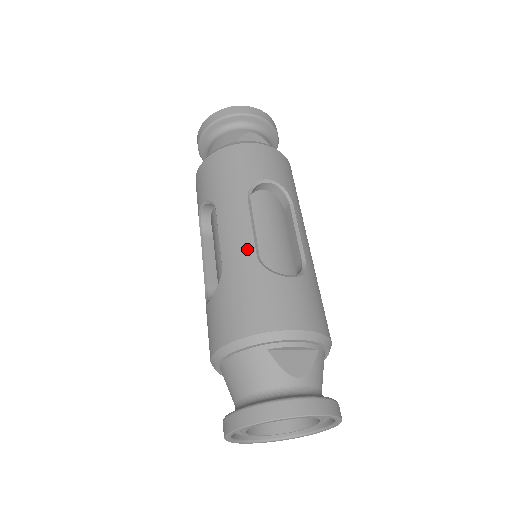
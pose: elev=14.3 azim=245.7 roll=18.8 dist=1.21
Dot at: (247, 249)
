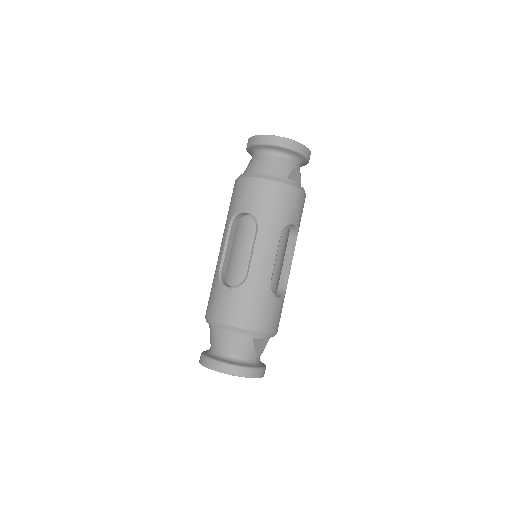
Dot at: (268, 274)
